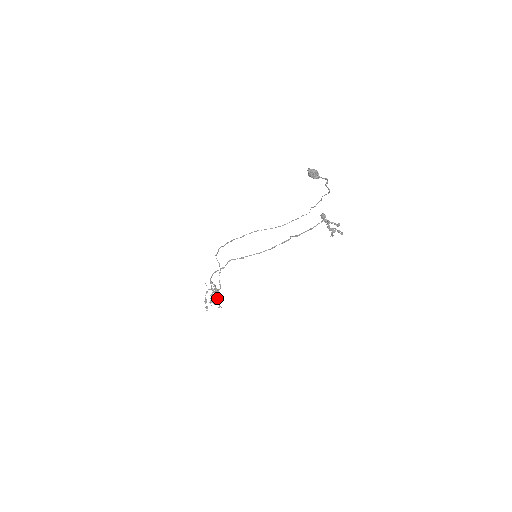
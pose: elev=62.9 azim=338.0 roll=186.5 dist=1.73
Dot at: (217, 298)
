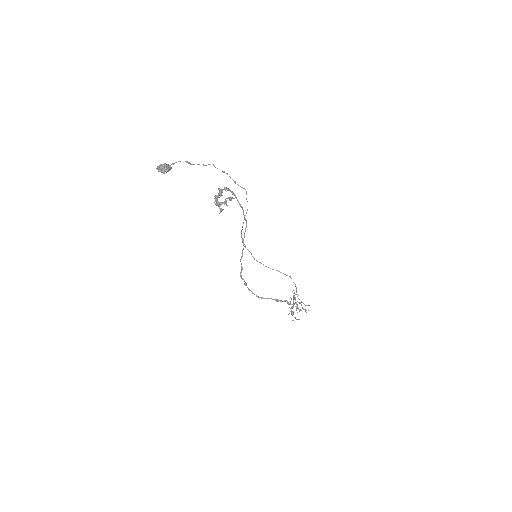
Dot at: occluded
